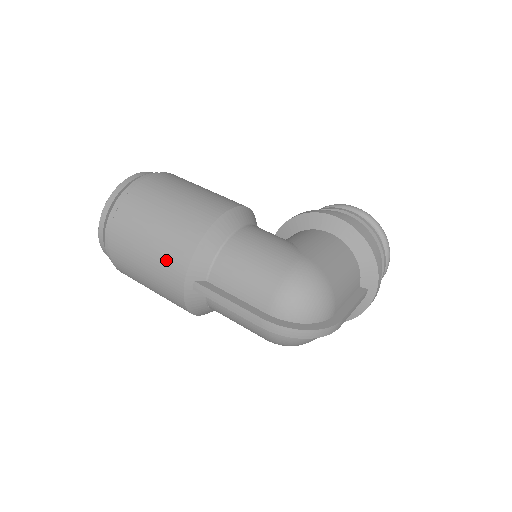
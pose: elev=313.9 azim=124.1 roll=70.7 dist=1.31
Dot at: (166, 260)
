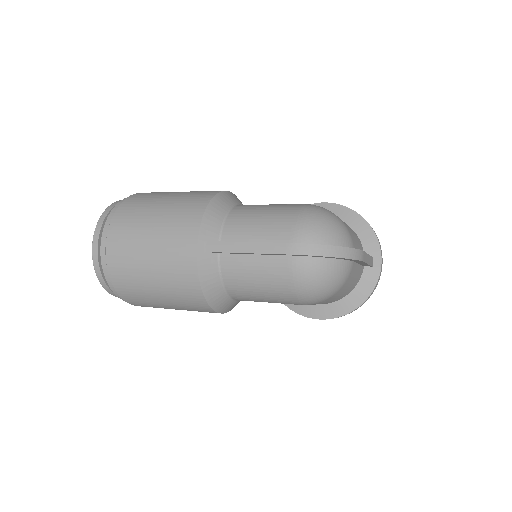
Dot at: (175, 229)
